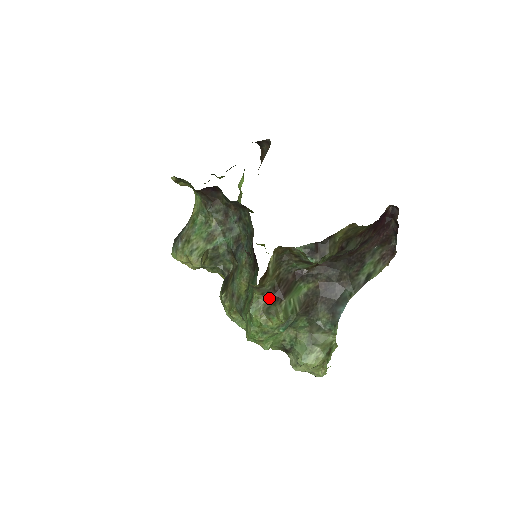
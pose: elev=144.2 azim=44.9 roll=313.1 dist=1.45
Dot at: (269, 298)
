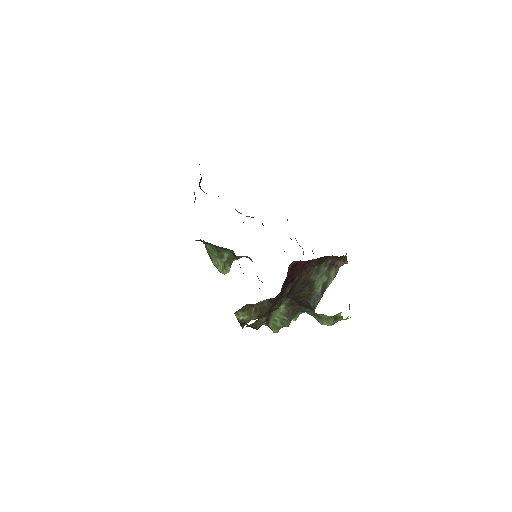
Dot at: occluded
